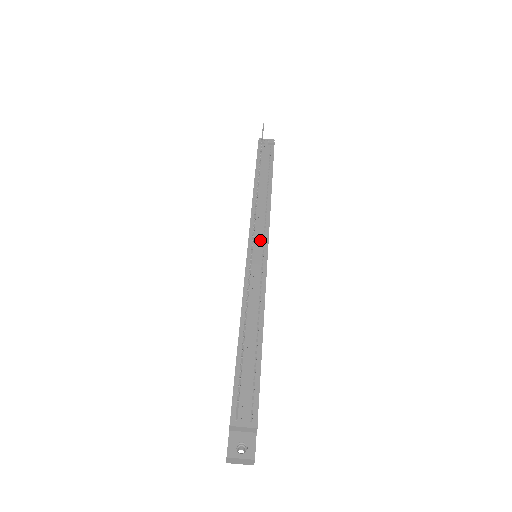
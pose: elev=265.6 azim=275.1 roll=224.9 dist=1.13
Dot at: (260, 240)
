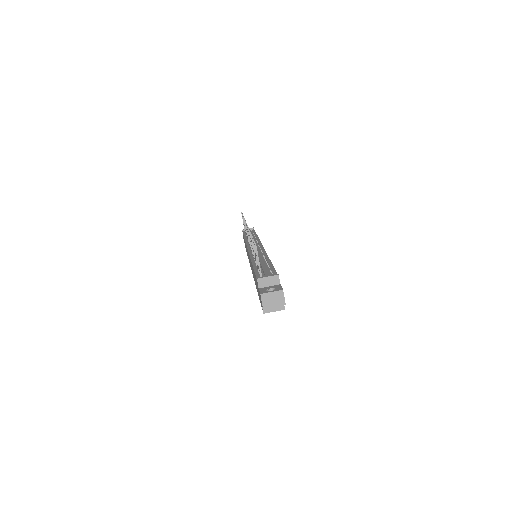
Dot at: occluded
